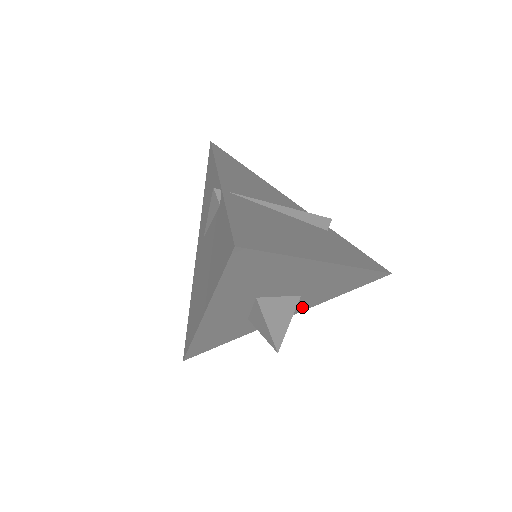
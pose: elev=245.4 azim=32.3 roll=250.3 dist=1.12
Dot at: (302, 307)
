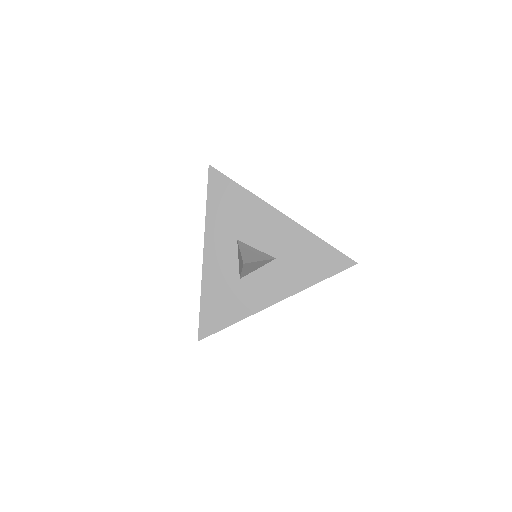
Dot at: (286, 287)
